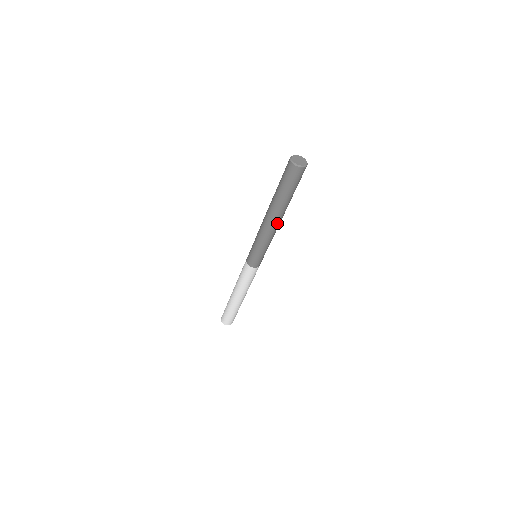
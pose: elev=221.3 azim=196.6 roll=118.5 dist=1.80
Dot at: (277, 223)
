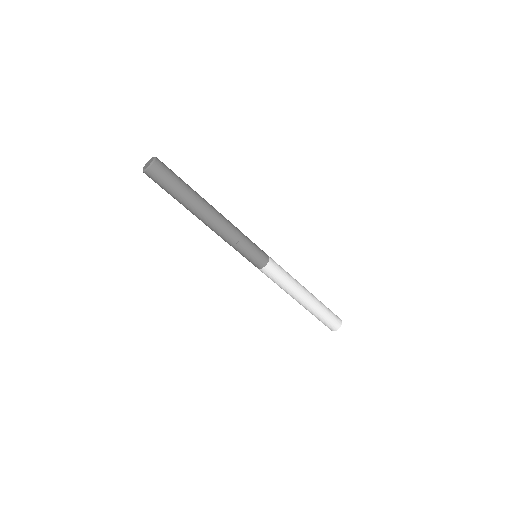
Dot at: (214, 219)
